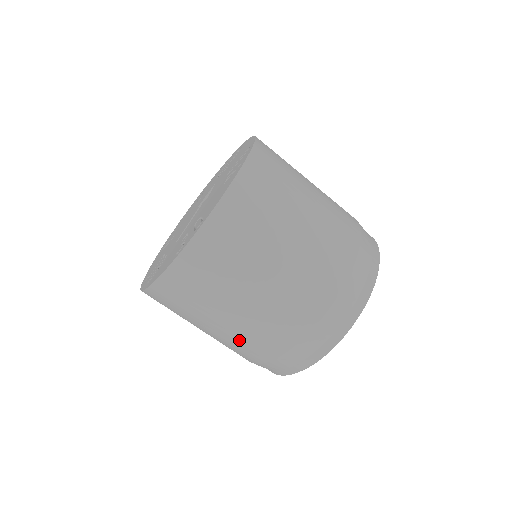
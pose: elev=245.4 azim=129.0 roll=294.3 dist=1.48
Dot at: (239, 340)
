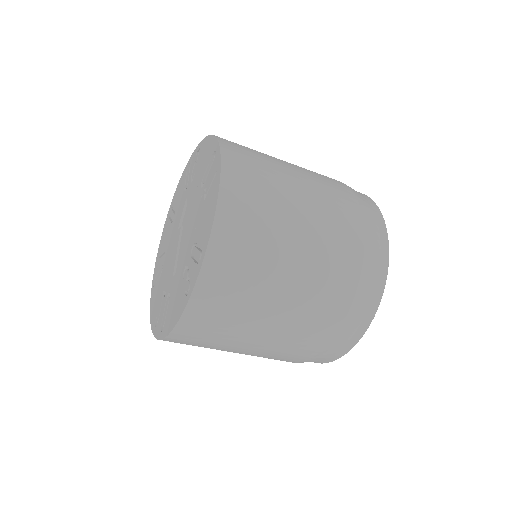
Dot at: (277, 350)
